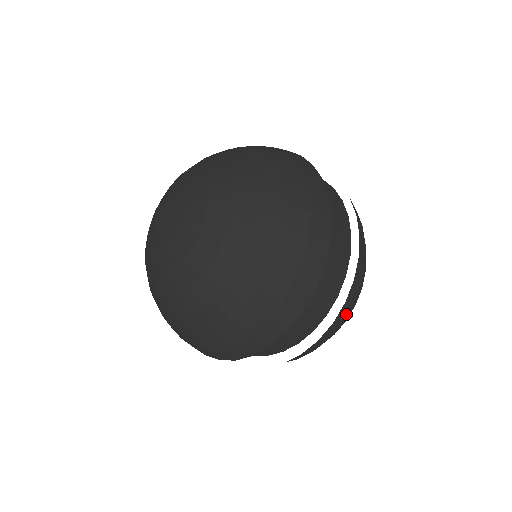
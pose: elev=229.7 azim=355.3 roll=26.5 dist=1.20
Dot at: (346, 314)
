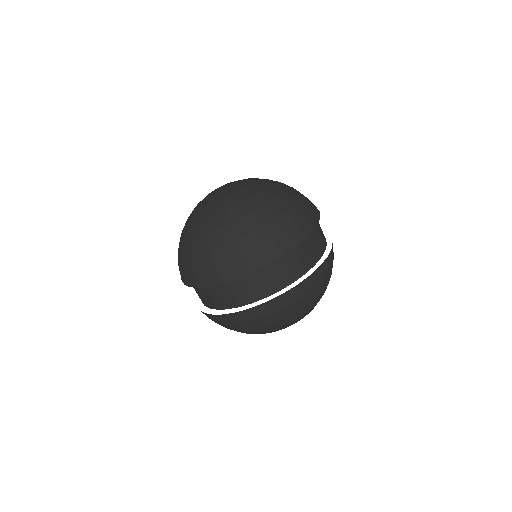
Dot at: (317, 283)
